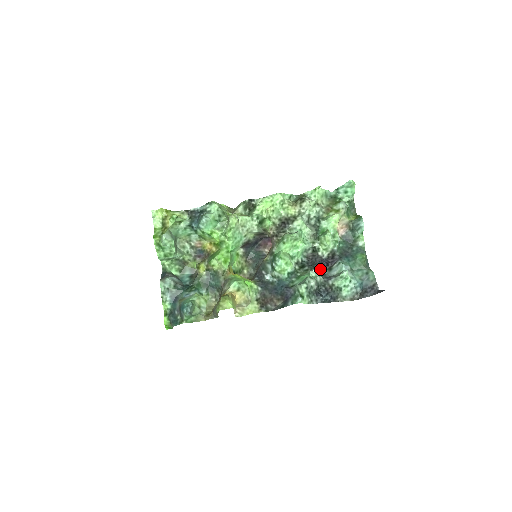
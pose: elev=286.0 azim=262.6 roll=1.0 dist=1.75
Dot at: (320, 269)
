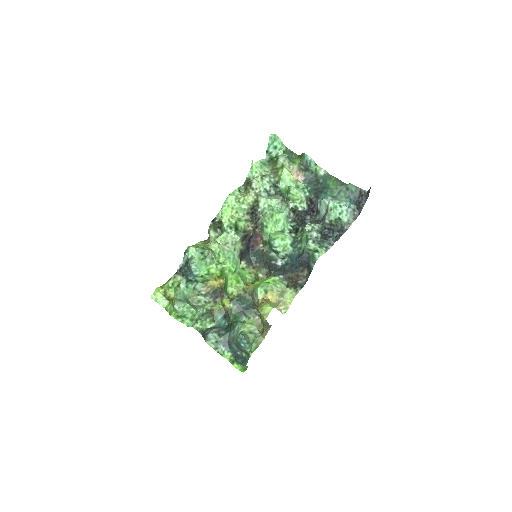
Dot at: (311, 220)
